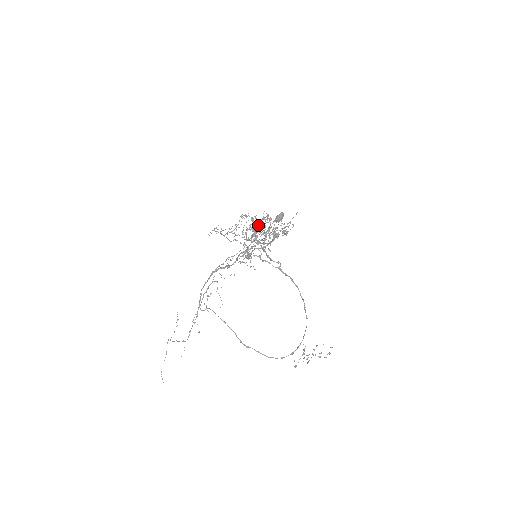
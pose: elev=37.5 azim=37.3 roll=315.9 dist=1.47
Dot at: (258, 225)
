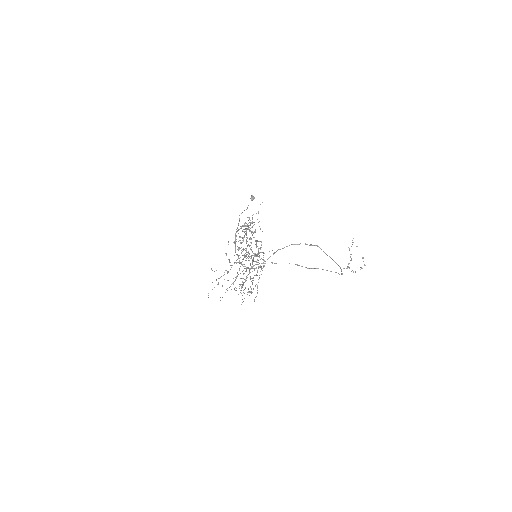
Dot at: occluded
